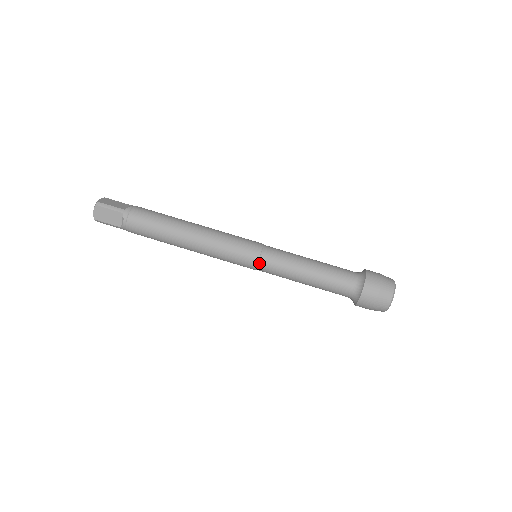
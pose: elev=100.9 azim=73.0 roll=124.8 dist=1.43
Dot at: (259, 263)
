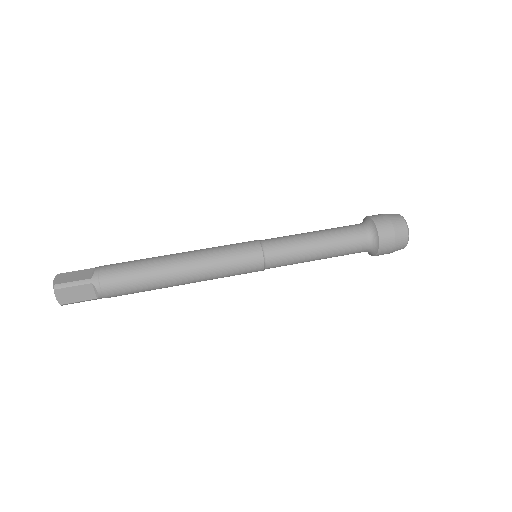
Dot at: (265, 263)
